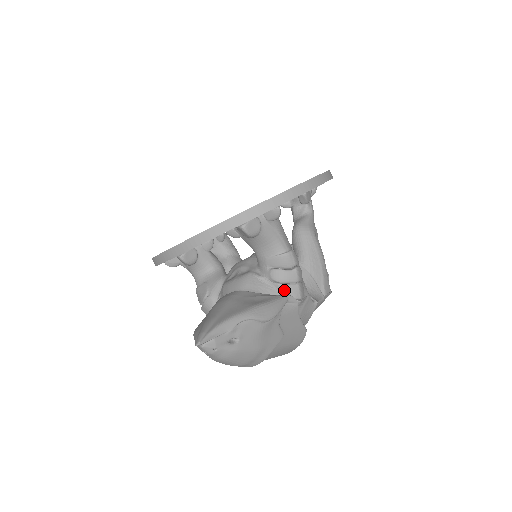
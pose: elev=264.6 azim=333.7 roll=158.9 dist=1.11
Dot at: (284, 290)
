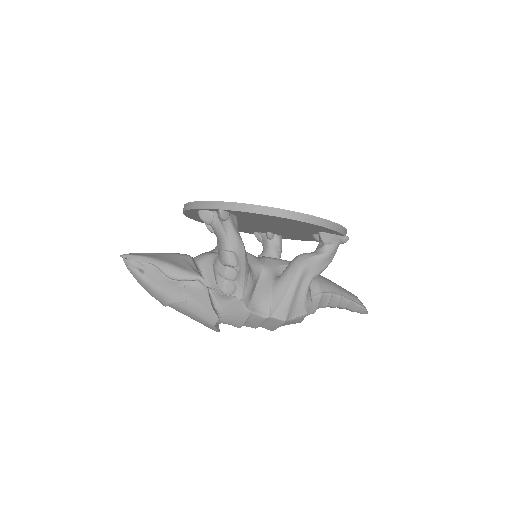
Dot at: (216, 277)
